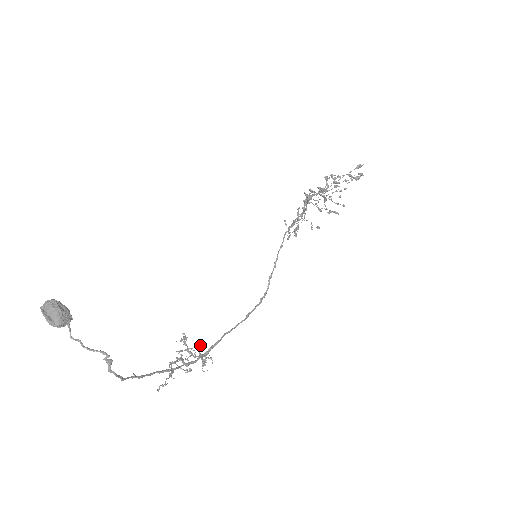
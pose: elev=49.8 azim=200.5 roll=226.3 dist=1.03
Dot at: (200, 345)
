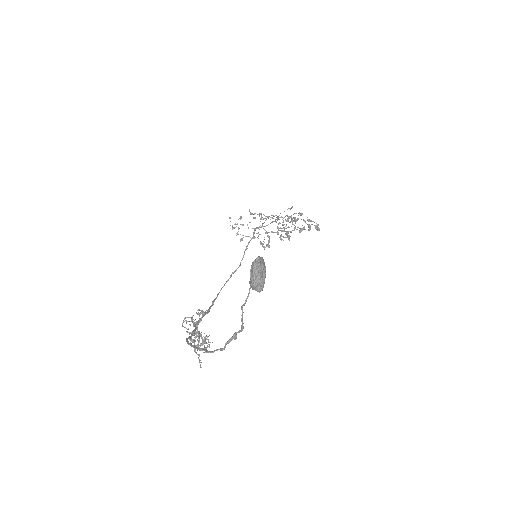
Dot at: (196, 321)
